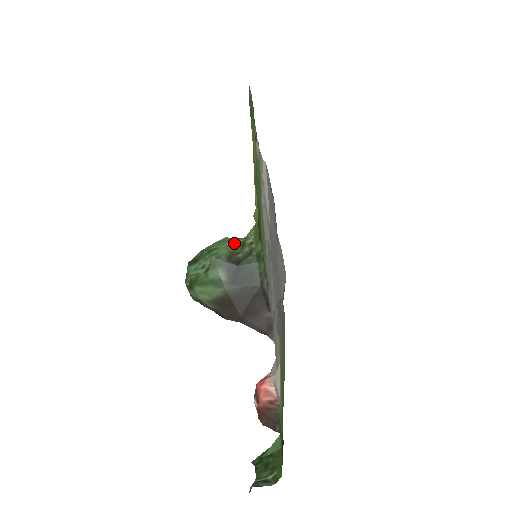
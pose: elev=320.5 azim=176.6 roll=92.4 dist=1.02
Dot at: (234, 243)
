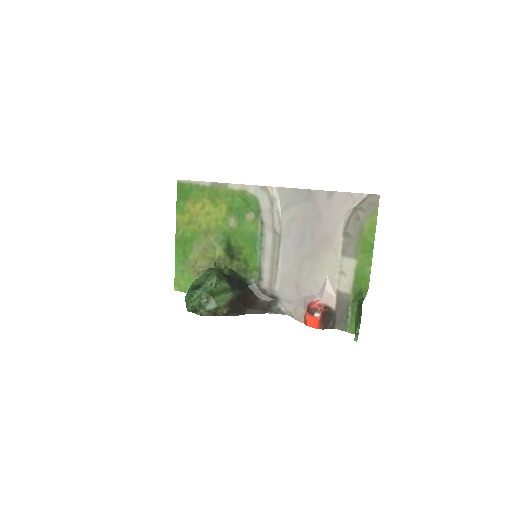
Dot at: (216, 269)
